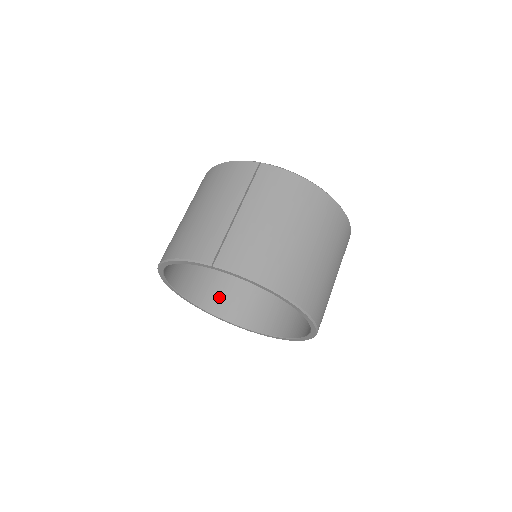
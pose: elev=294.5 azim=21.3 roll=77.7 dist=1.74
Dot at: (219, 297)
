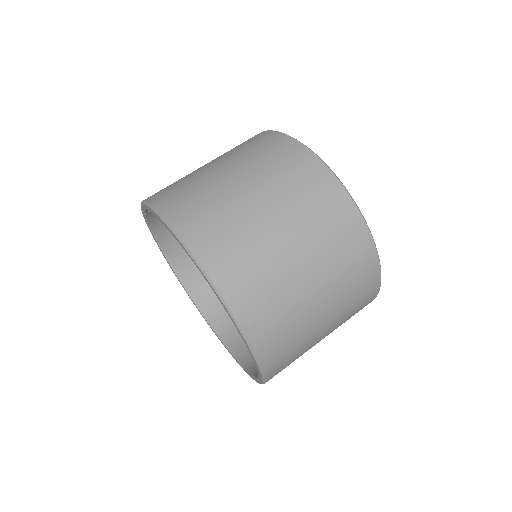
Dot at: occluded
